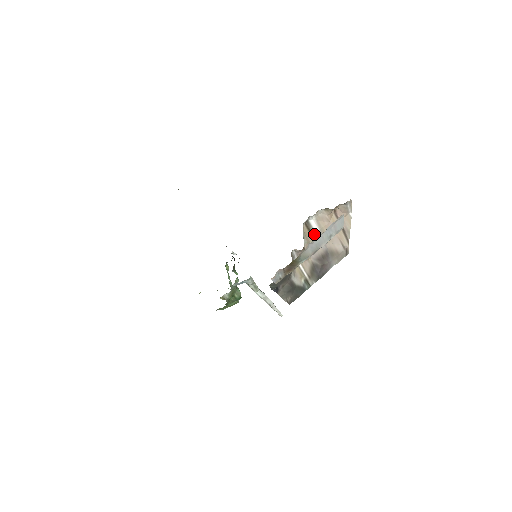
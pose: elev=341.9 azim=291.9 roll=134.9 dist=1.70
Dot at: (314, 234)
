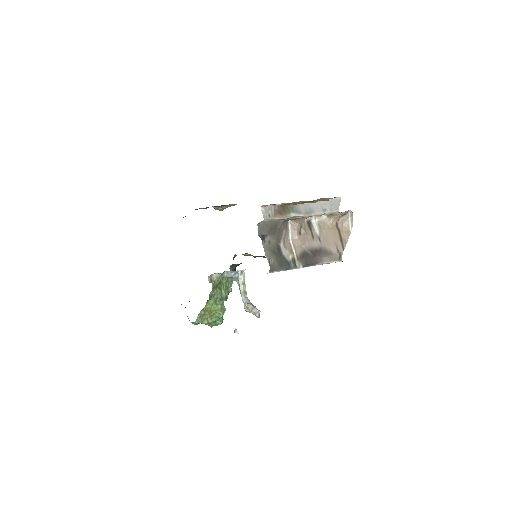
Dot at: (313, 232)
